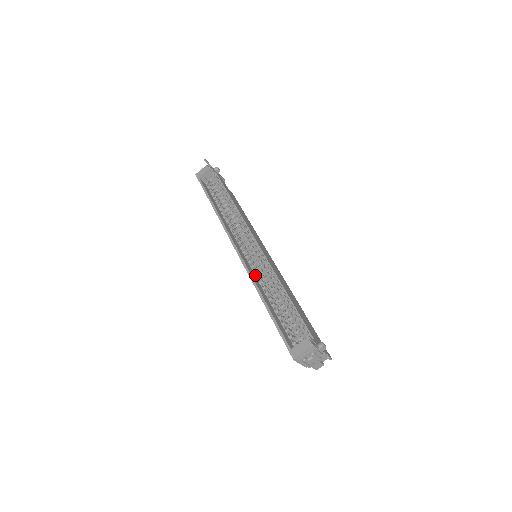
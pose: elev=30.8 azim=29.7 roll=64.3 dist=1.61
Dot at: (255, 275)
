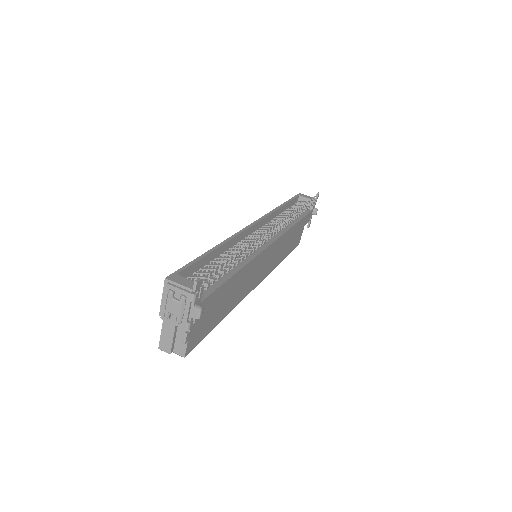
Dot at: (238, 247)
